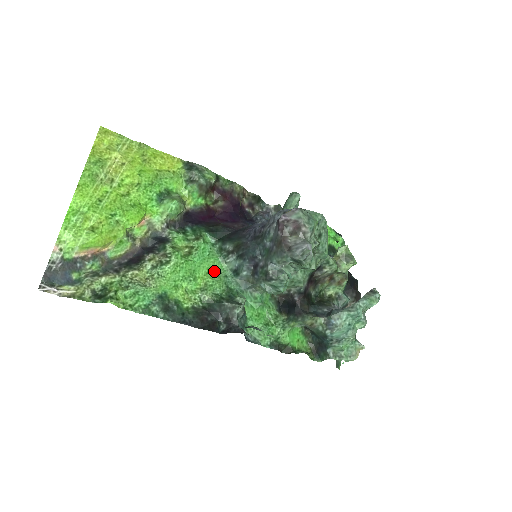
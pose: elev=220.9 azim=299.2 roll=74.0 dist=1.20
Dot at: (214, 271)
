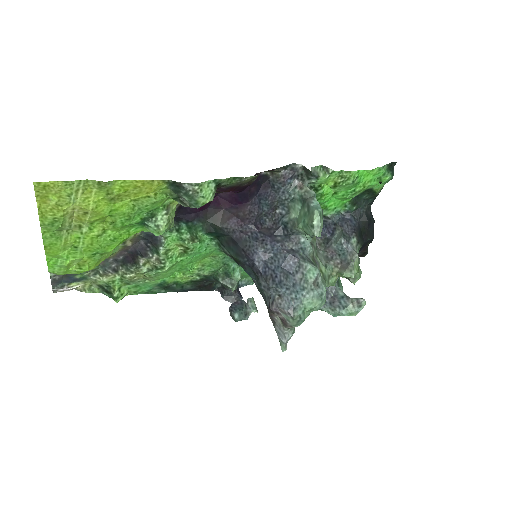
Dot at: (212, 256)
